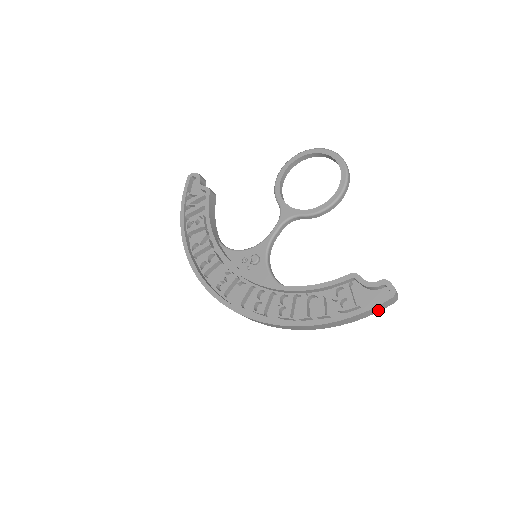
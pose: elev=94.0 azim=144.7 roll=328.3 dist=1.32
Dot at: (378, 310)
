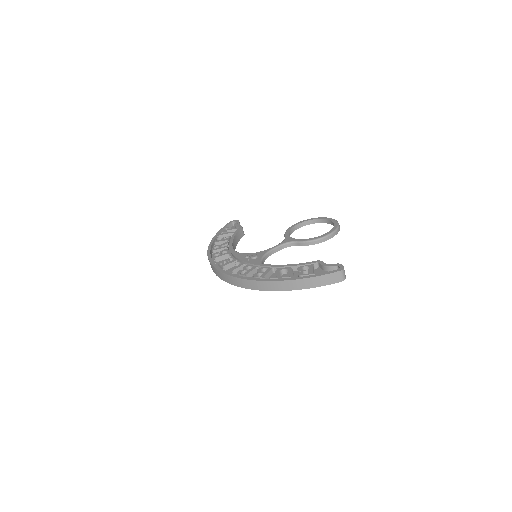
Dot at: (328, 282)
